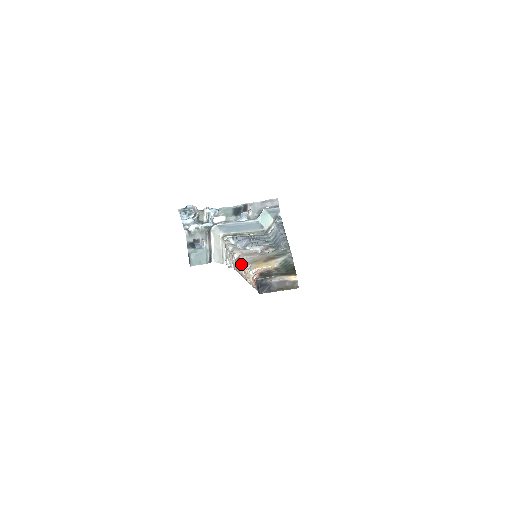
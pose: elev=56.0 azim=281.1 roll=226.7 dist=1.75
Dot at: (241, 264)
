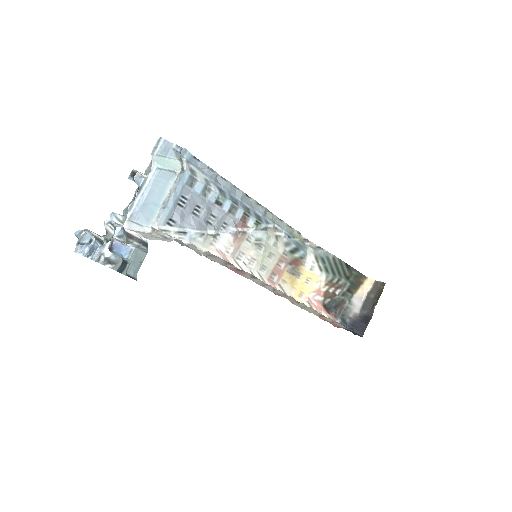
Dot at: (253, 281)
